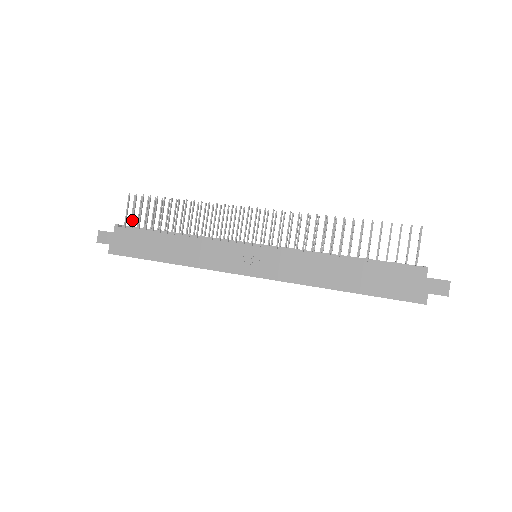
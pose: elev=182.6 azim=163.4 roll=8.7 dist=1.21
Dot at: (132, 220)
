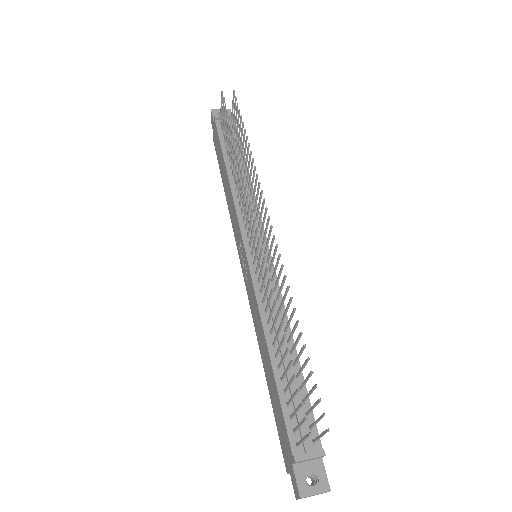
Dot at: (221, 122)
